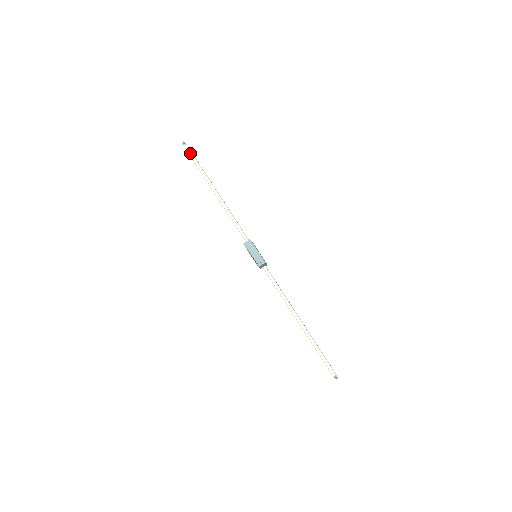
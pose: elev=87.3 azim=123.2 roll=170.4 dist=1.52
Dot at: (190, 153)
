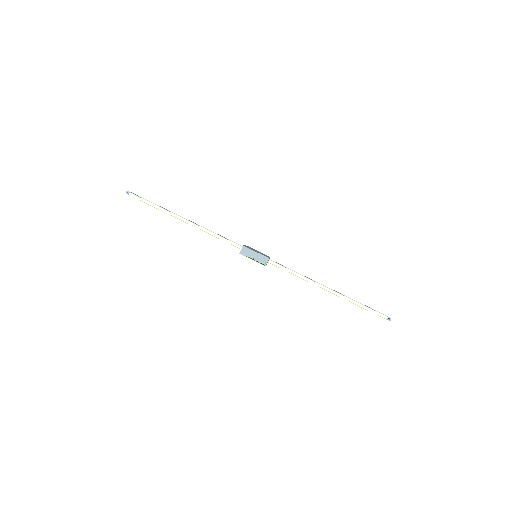
Dot at: (139, 198)
